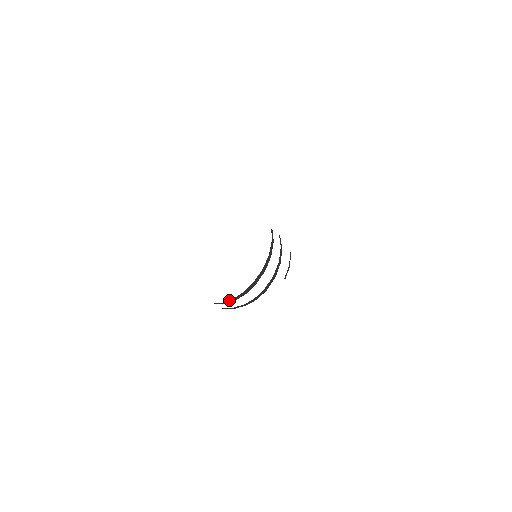
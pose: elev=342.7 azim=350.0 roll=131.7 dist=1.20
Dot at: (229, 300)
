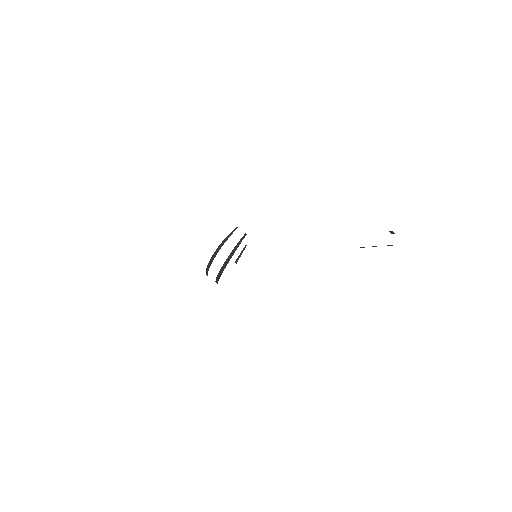
Dot at: (206, 271)
